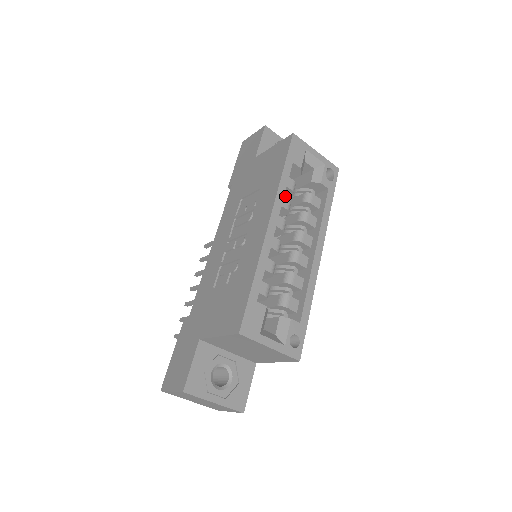
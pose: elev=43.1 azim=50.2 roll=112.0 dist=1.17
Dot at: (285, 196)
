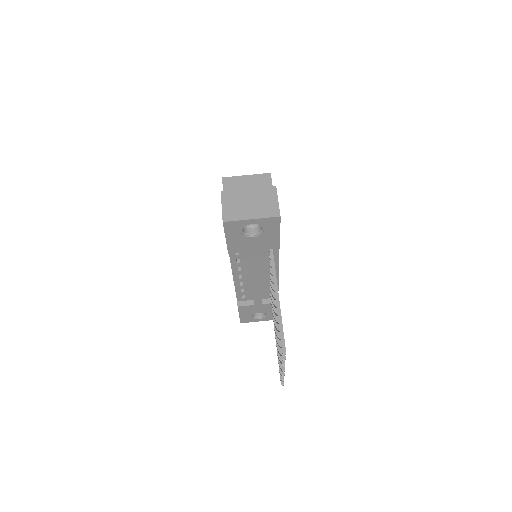
Dot at: occluded
